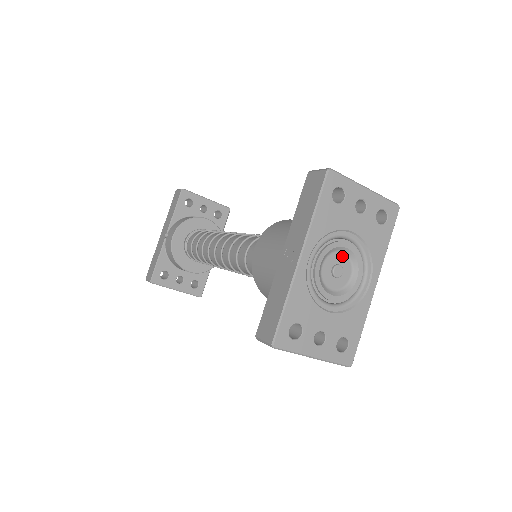
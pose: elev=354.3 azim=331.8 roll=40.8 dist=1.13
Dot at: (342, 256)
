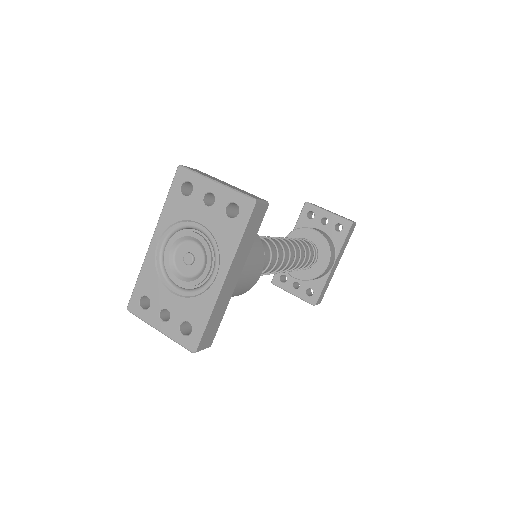
Dot at: (195, 246)
